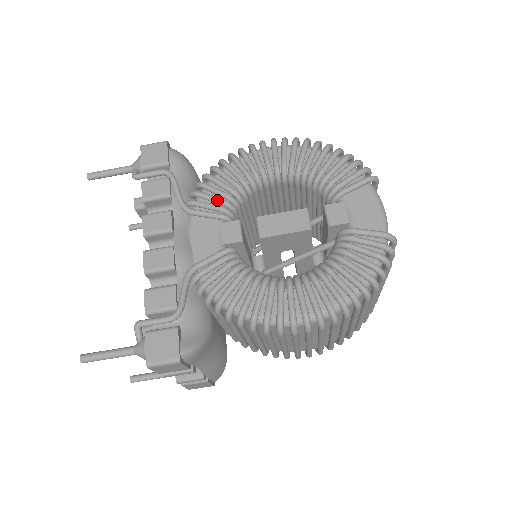
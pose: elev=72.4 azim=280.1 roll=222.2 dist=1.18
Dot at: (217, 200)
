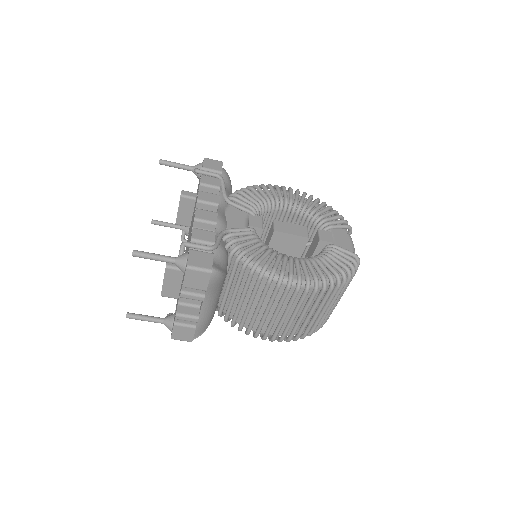
Dot at: (250, 202)
